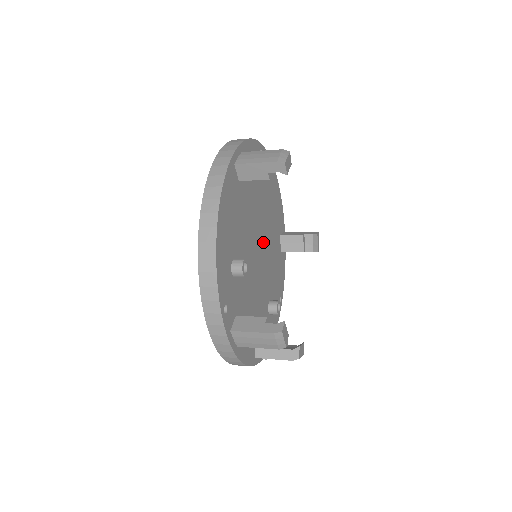
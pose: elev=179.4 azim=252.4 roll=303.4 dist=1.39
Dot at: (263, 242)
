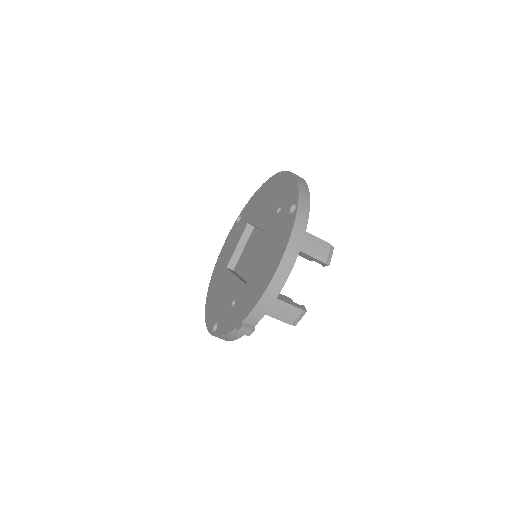
Dot at: occluded
